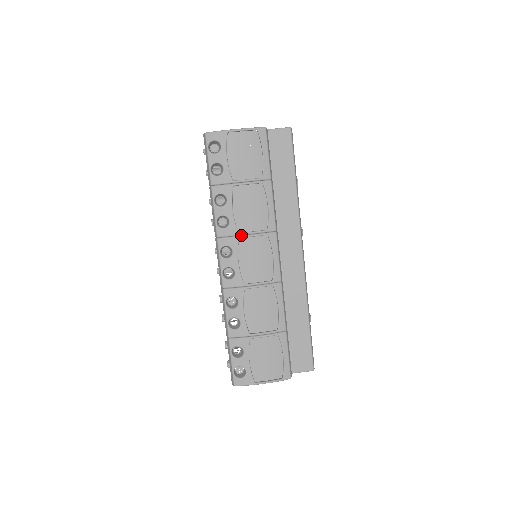
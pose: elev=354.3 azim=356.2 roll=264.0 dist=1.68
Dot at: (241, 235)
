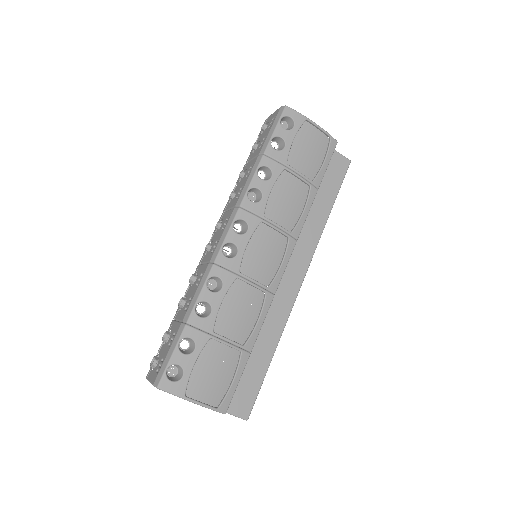
Dot at: (265, 220)
